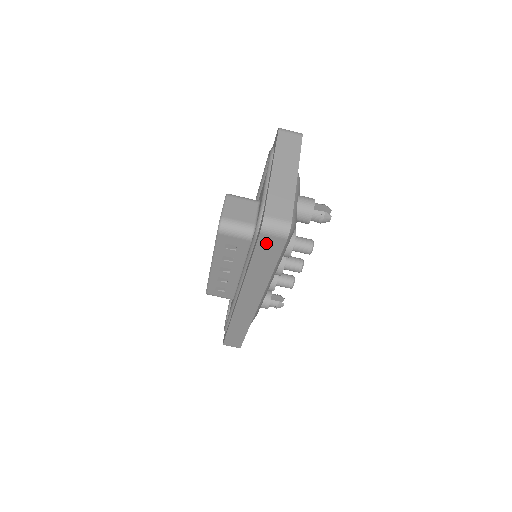
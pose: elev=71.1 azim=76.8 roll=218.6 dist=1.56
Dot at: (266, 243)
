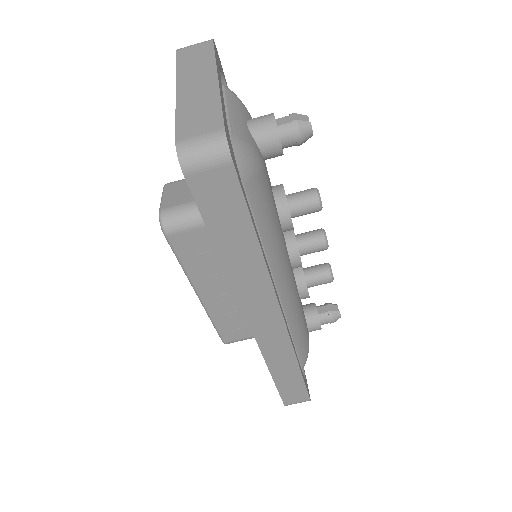
Dot at: (208, 190)
